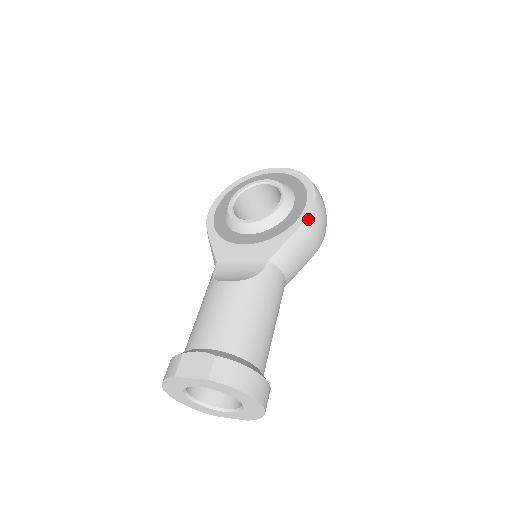
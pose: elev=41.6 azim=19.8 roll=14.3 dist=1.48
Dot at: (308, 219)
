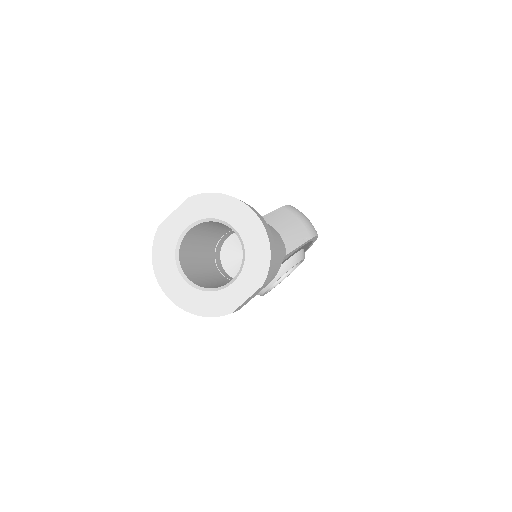
Dot at: (286, 206)
